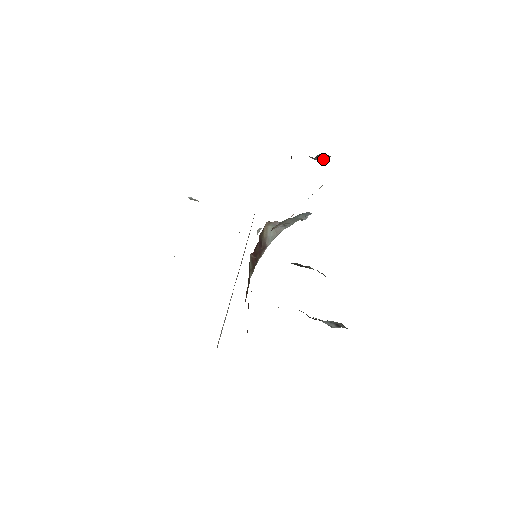
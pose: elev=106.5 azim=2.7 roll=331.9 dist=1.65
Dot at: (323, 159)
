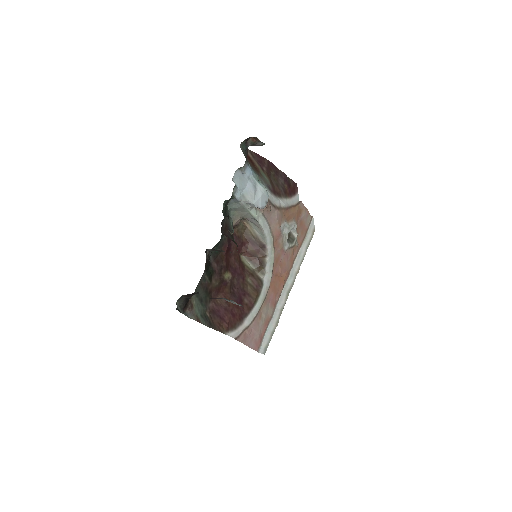
Dot at: (261, 142)
